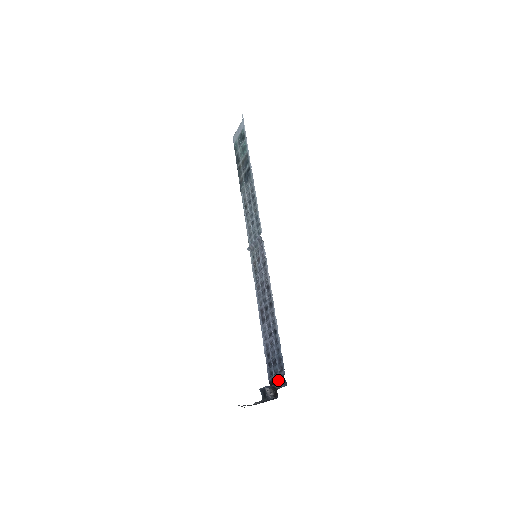
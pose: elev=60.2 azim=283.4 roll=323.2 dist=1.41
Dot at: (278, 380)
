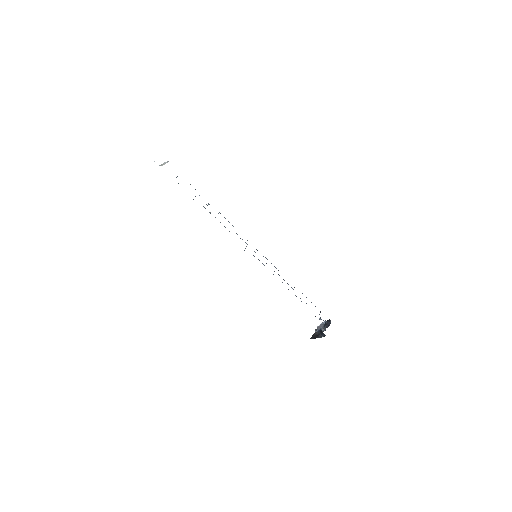
Dot at: (323, 320)
